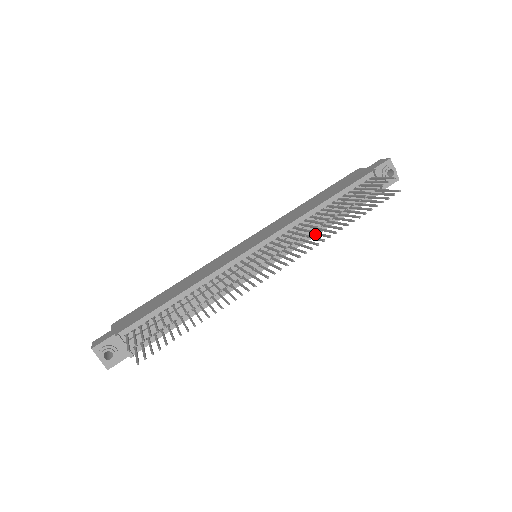
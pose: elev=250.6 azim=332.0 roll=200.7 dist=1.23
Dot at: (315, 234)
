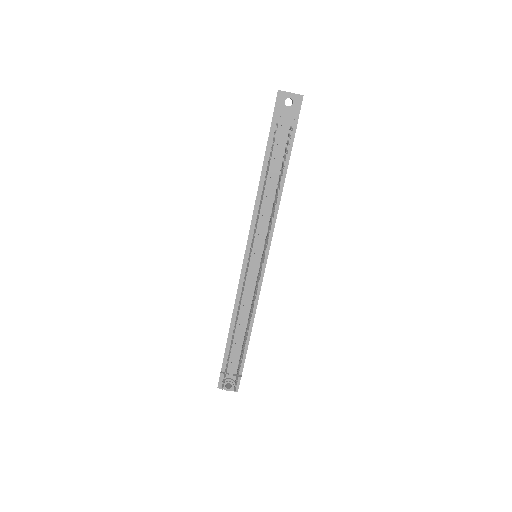
Dot at: occluded
